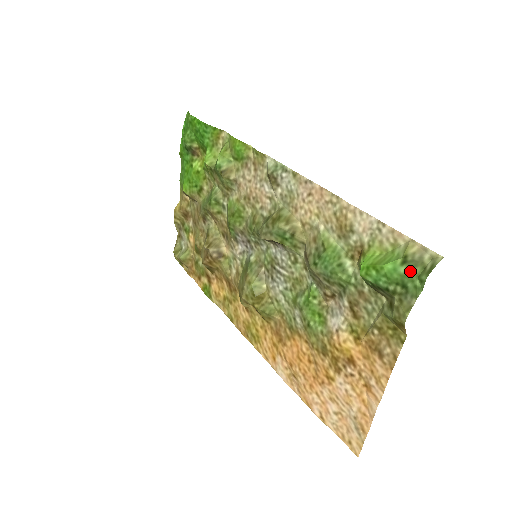
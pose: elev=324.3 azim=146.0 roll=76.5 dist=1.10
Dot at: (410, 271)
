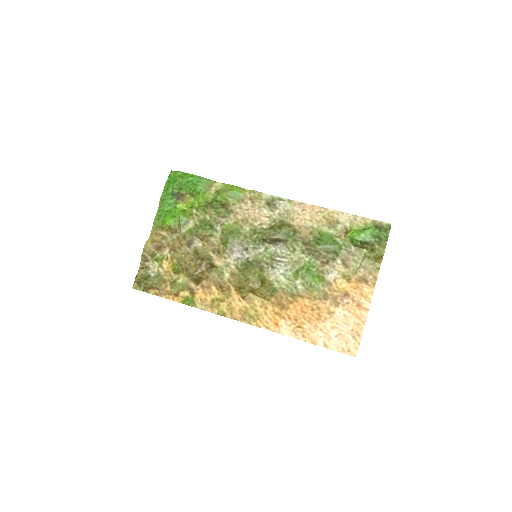
Dot at: (381, 230)
